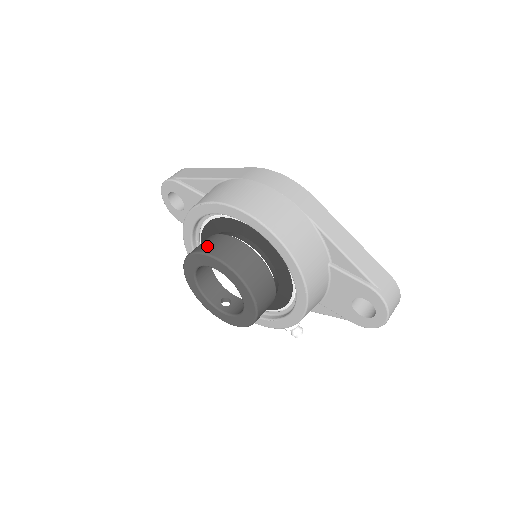
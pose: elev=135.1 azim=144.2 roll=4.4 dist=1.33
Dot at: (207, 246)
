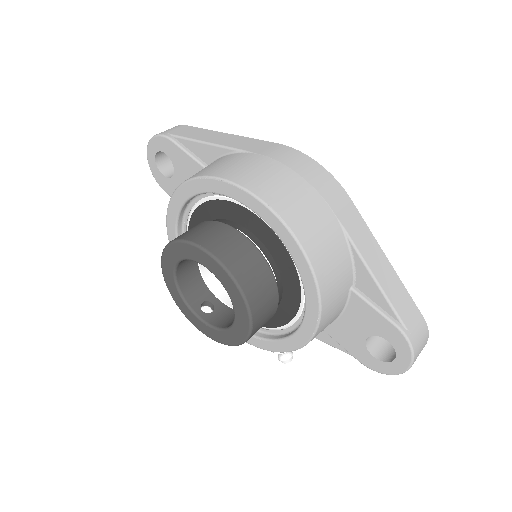
Dot at: (201, 235)
